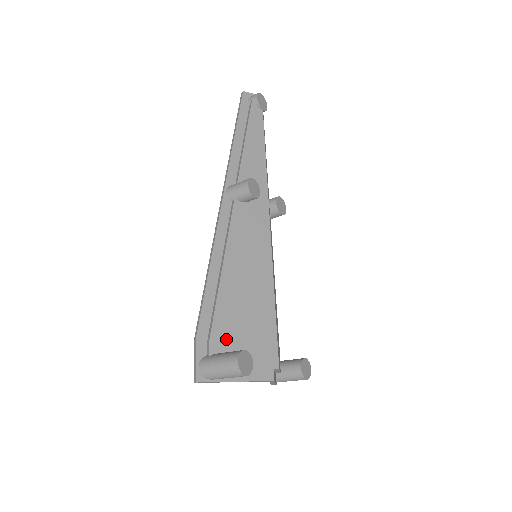
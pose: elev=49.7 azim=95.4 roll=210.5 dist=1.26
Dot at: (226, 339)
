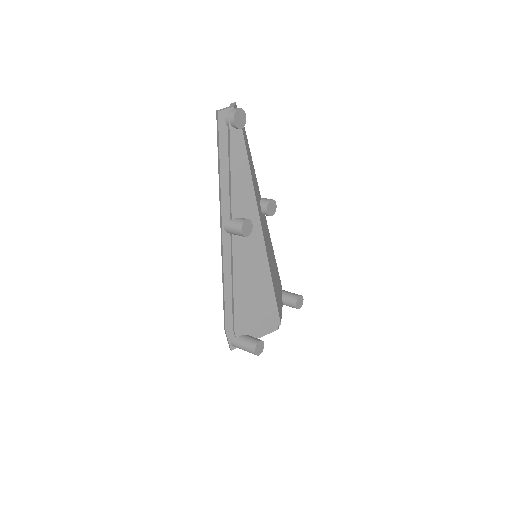
Dot at: (245, 326)
